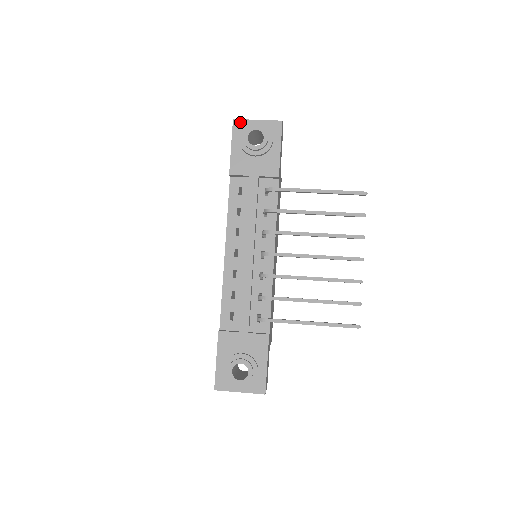
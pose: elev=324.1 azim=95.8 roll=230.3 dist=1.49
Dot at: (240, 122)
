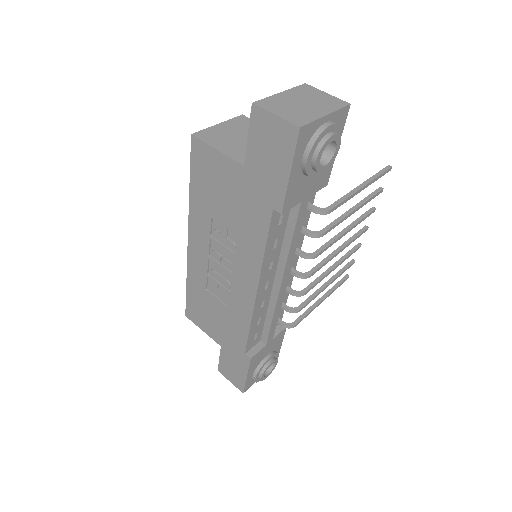
Dot at: (307, 129)
